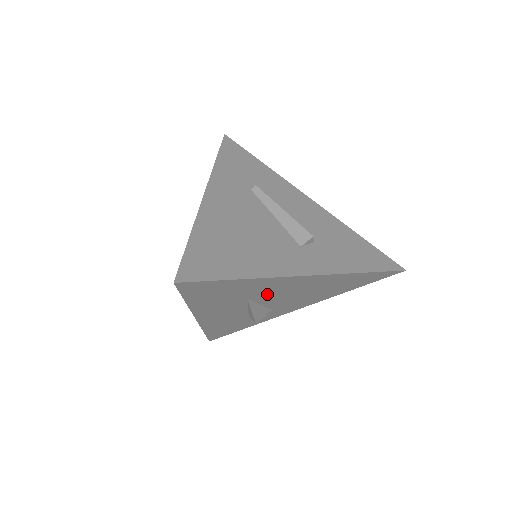
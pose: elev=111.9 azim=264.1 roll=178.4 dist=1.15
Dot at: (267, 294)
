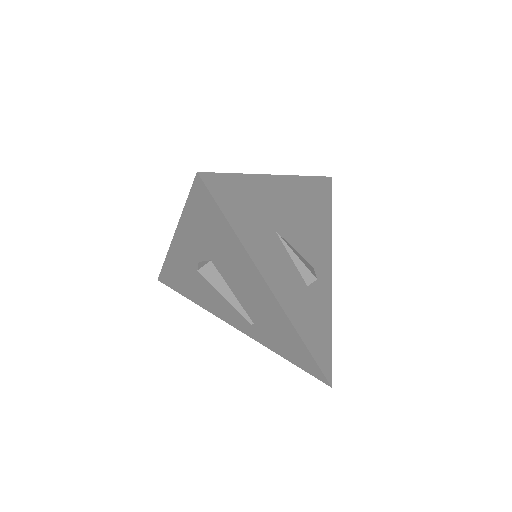
Dot at: (281, 219)
